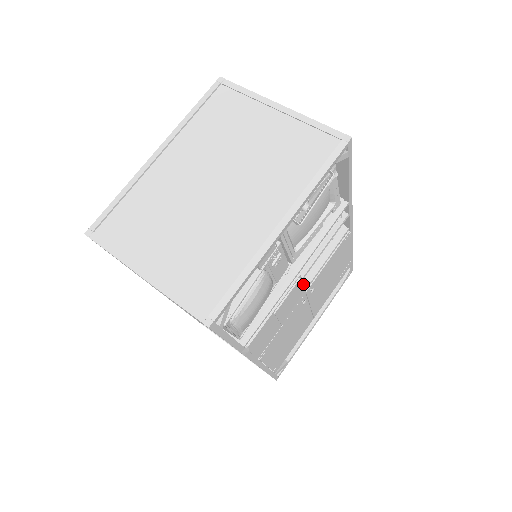
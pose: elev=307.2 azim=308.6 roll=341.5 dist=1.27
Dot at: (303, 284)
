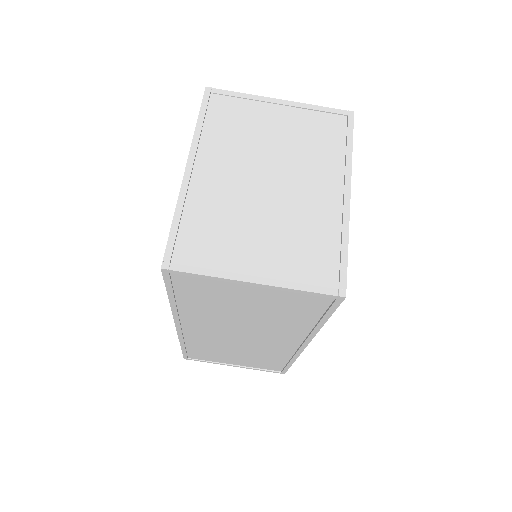
Dot at: occluded
